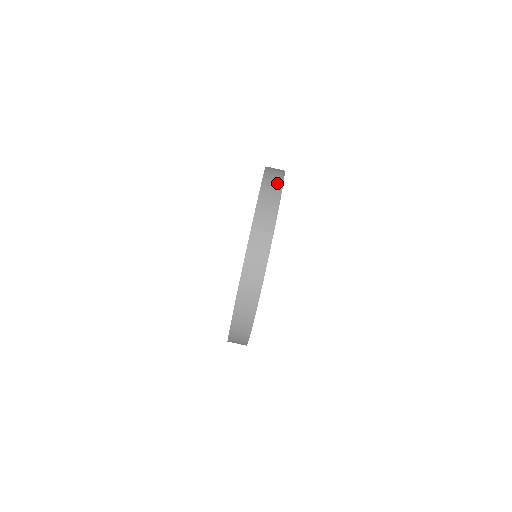
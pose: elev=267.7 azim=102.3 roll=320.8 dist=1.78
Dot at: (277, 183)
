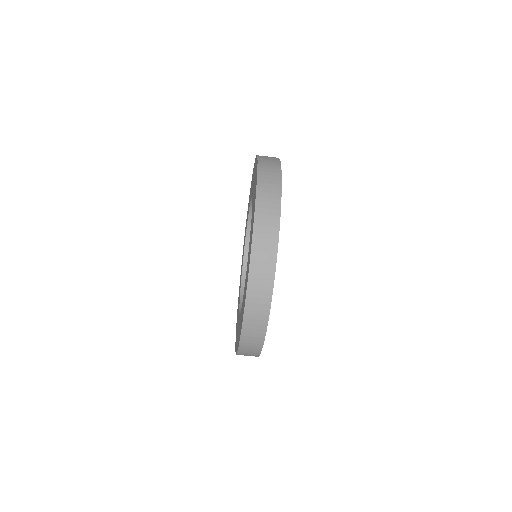
Dot at: (273, 208)
